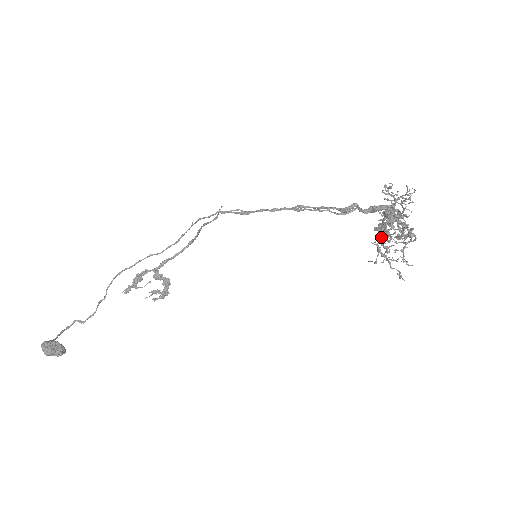
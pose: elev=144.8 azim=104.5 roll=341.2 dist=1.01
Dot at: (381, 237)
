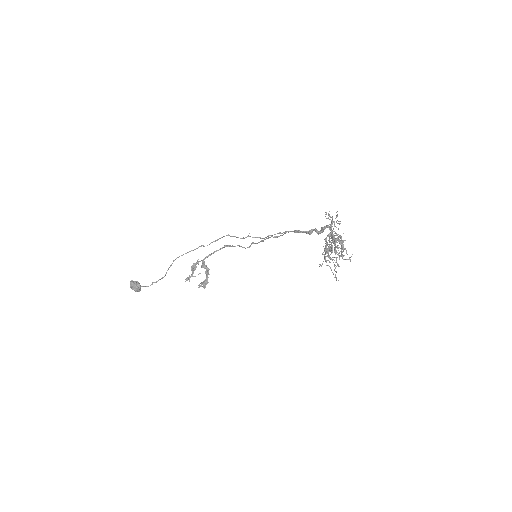
Dot at: (325, 247)
